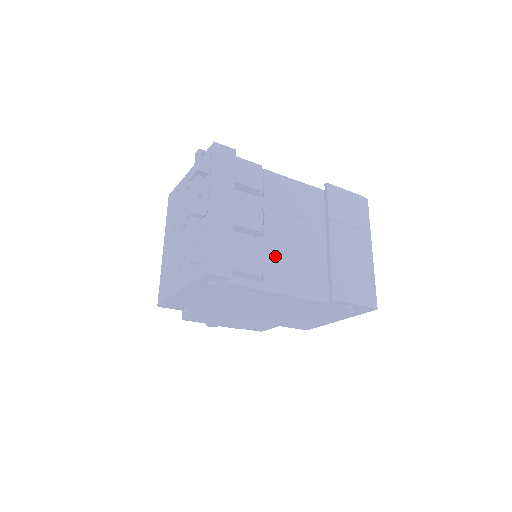
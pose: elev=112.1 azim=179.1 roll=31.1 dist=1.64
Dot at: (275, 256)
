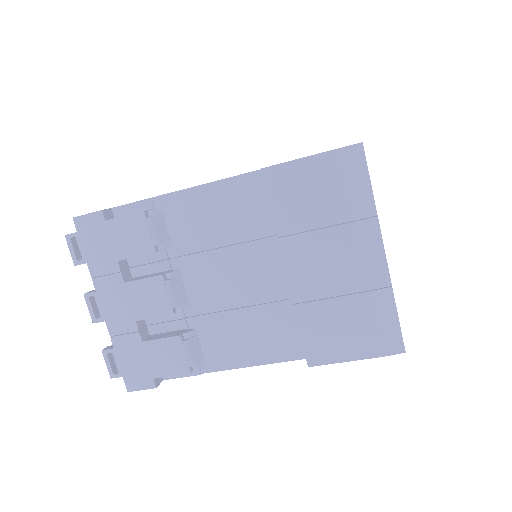
Dot at: (218, 321)
